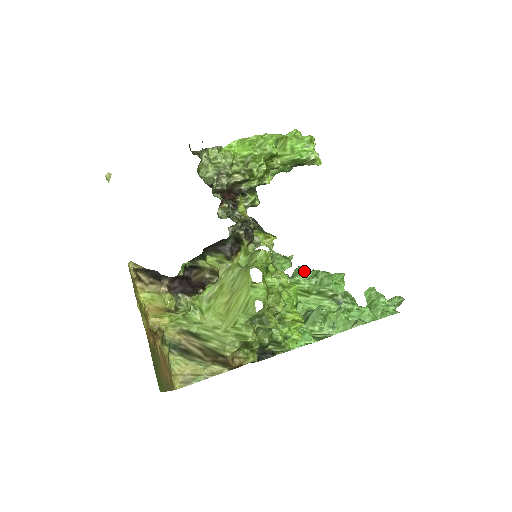
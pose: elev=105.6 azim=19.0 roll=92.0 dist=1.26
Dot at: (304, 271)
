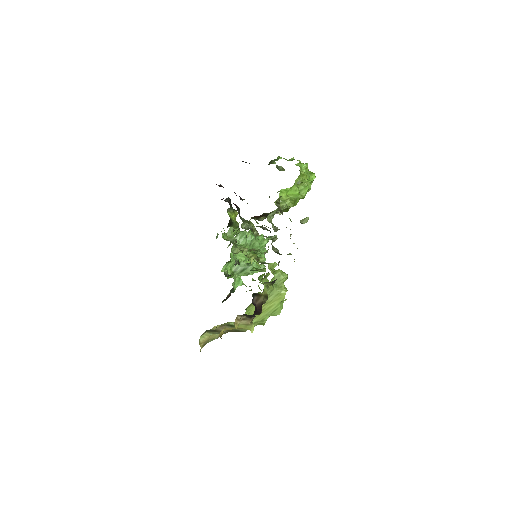
Dot at: (245, 236)
